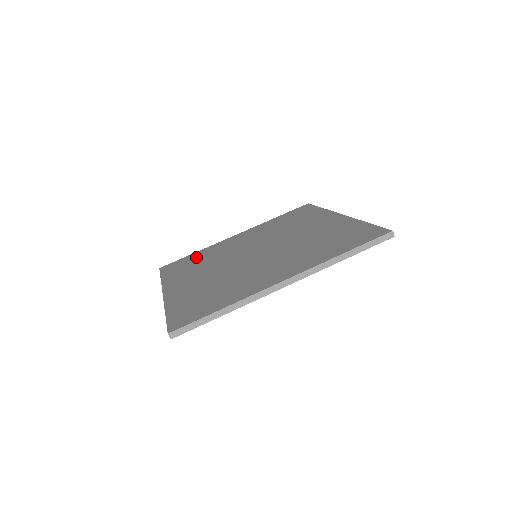
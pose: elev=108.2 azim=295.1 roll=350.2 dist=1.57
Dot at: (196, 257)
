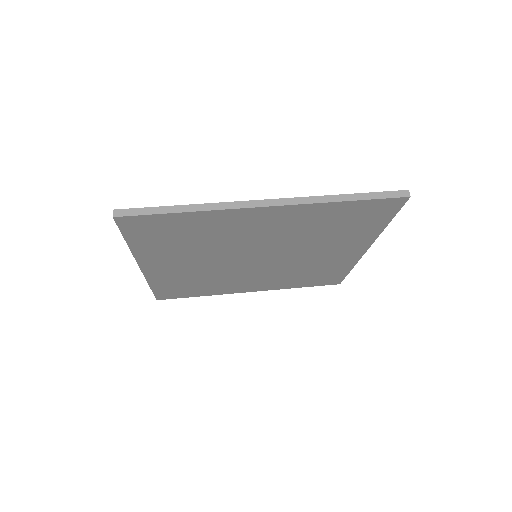
Dot at: occluded
